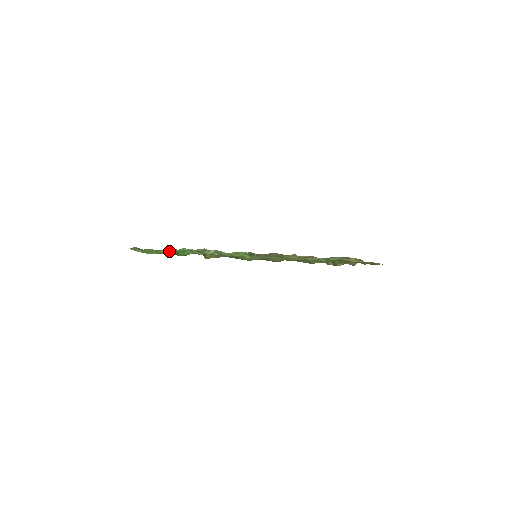
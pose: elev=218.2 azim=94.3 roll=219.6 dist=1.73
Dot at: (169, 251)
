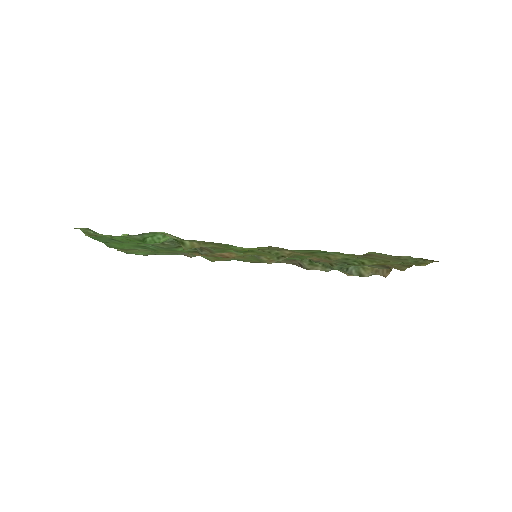
Dot at: occluded
